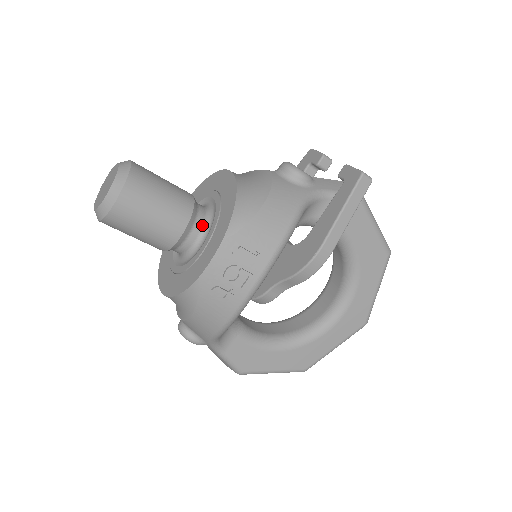
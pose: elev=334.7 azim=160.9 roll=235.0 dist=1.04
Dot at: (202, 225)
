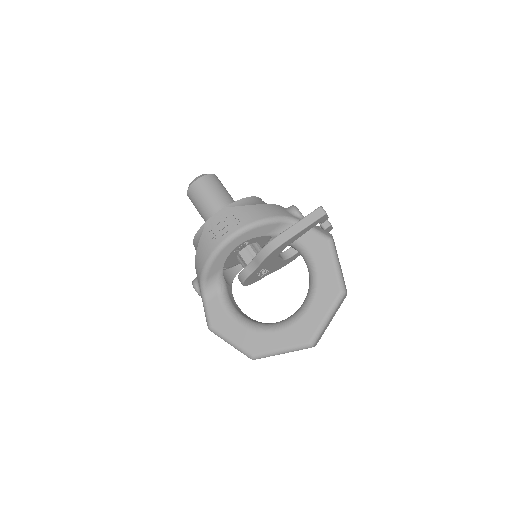
Dot at: occluded
